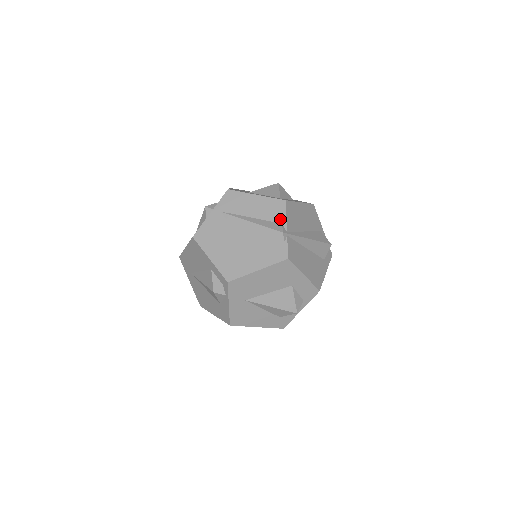
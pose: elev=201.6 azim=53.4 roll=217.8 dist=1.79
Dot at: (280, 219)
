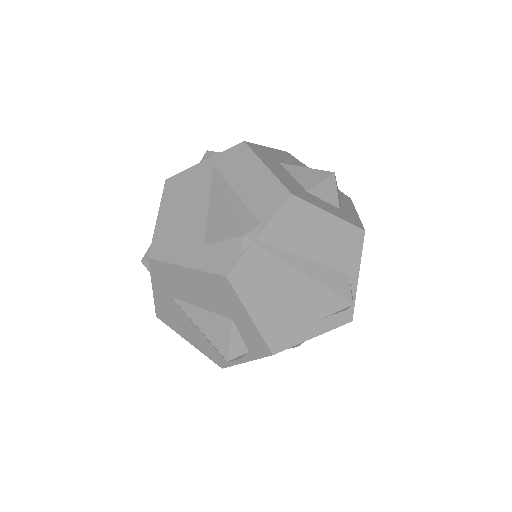
Dot at: (263, 216)
